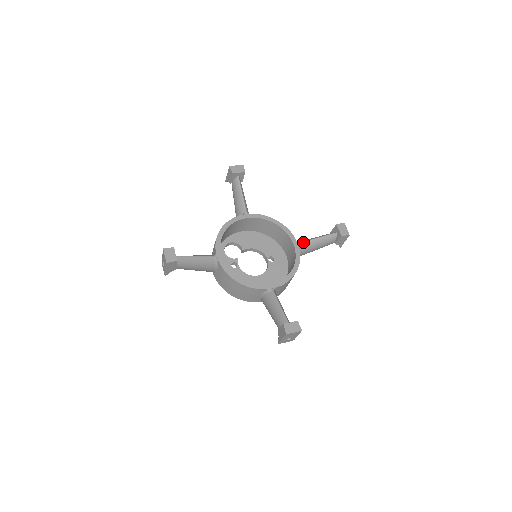
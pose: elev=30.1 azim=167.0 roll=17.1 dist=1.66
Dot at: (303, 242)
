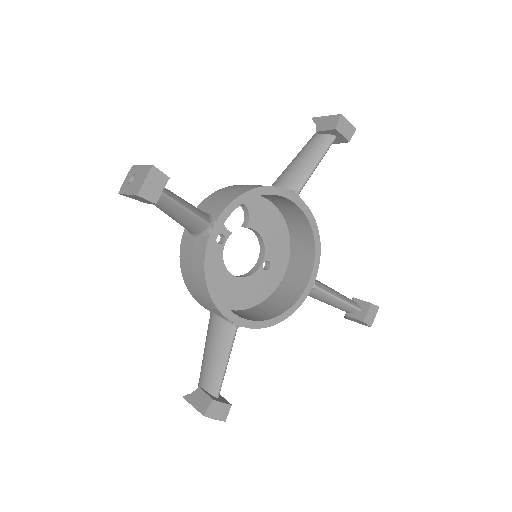
Dot at: (320, 288)
